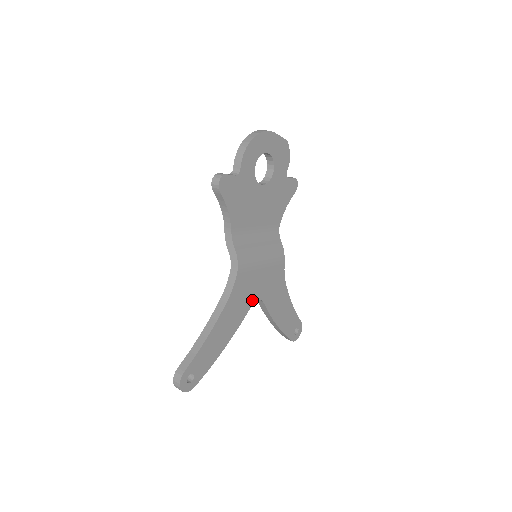
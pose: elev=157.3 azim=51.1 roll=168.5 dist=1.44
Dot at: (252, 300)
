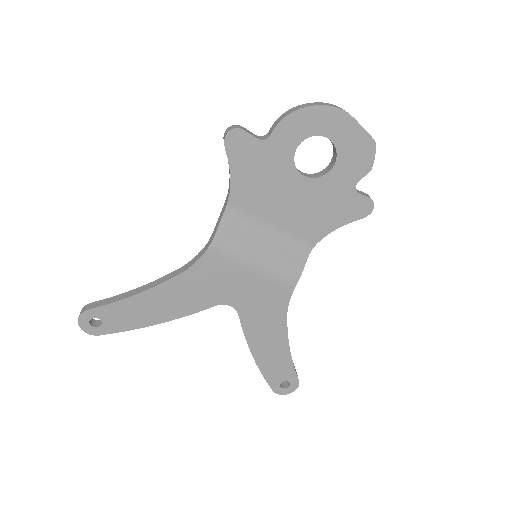
Dot at: (220, 299)
